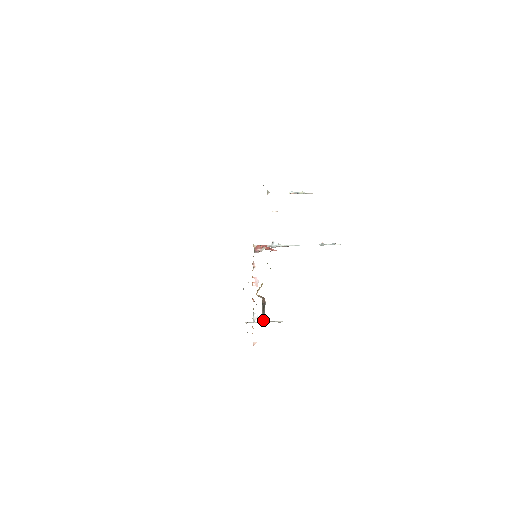
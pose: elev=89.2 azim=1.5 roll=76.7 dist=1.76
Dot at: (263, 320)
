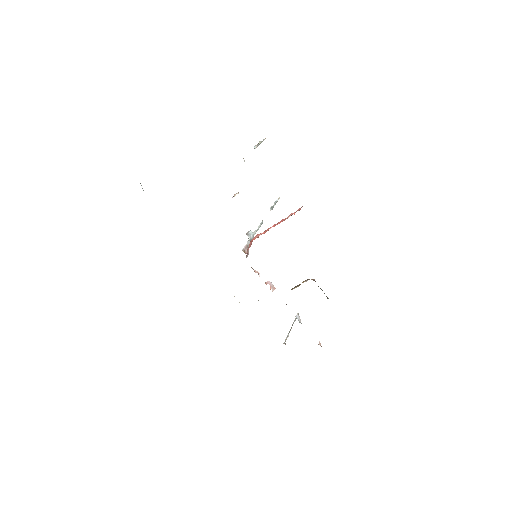
Dot at: occluded
